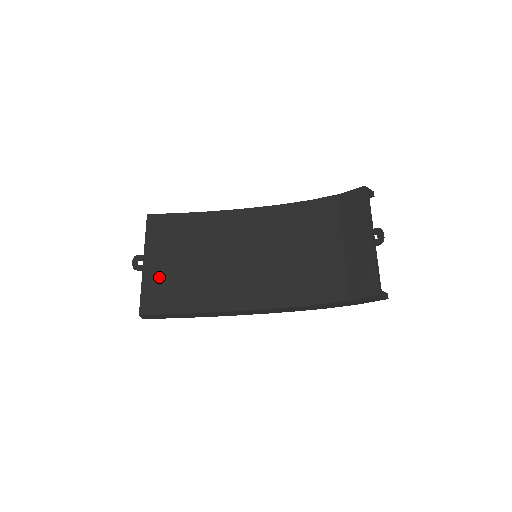
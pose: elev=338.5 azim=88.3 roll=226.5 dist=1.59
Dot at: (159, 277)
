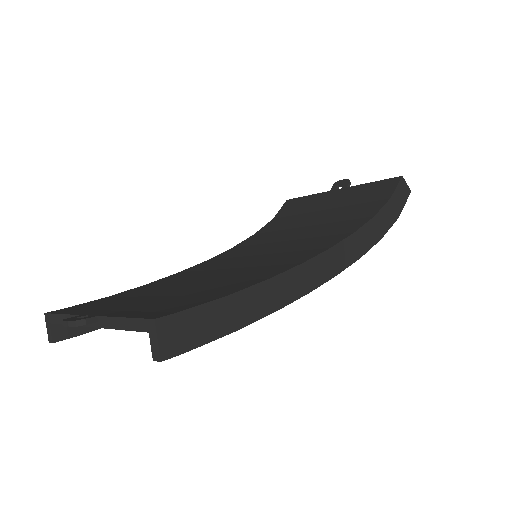
Dot at: (140, 307)
